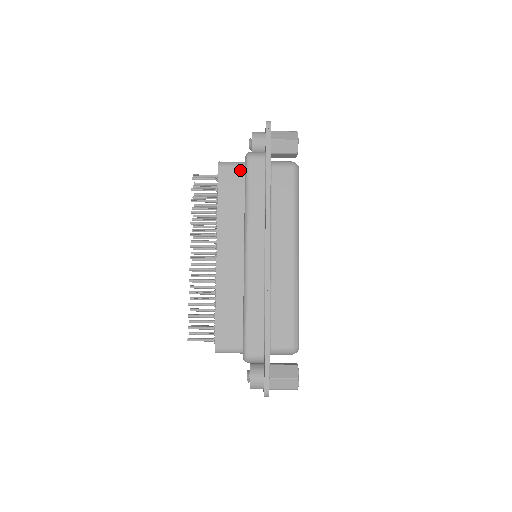
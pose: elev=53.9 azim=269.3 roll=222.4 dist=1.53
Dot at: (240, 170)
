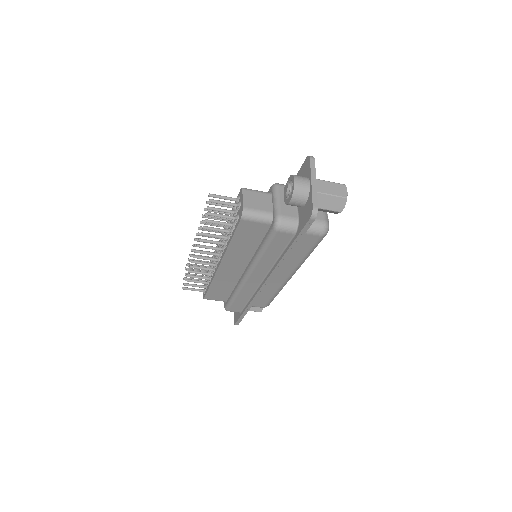
Dot at: (264, 226)
